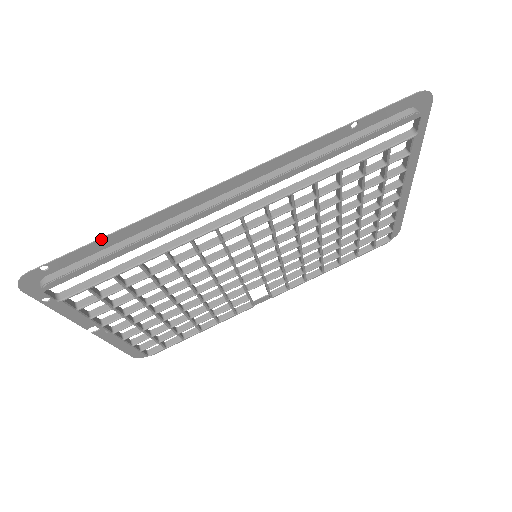
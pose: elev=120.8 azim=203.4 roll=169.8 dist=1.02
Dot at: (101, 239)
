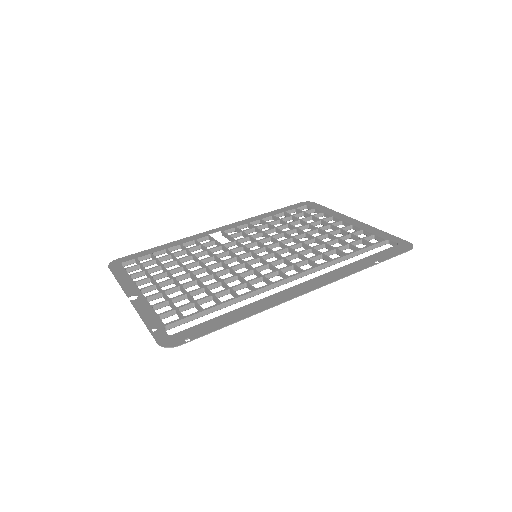
Dot at: (230, 324)
